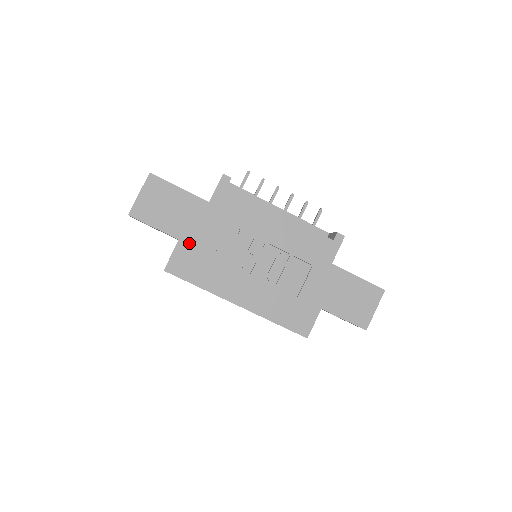
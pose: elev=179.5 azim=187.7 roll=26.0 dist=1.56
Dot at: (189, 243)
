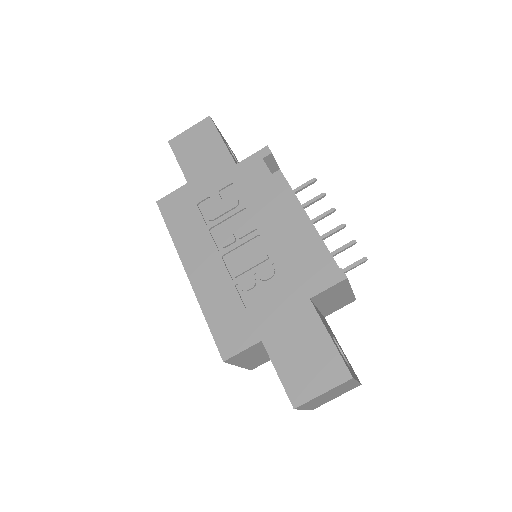
Dot at: (193, 190)
